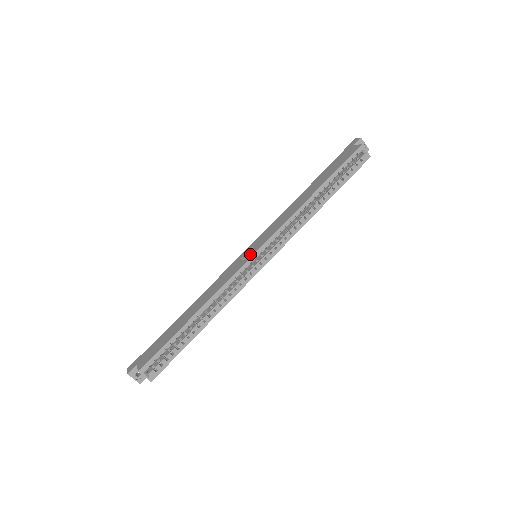
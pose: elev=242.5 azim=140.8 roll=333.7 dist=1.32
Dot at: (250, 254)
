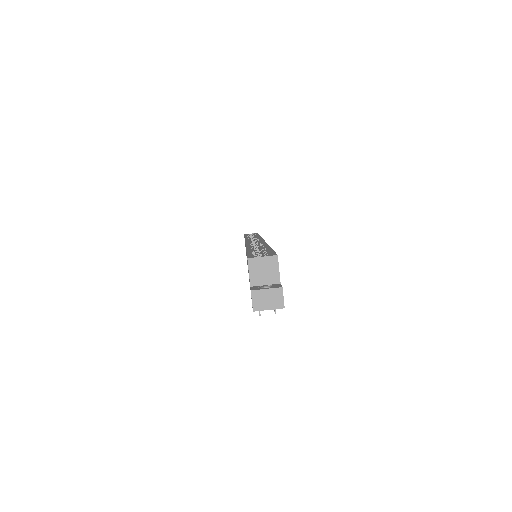
Dot at: occluded
